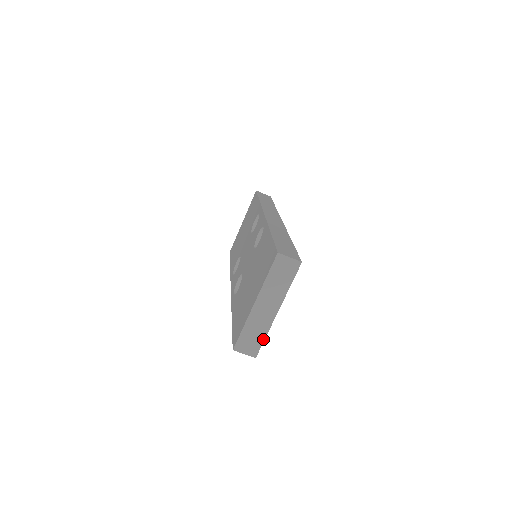
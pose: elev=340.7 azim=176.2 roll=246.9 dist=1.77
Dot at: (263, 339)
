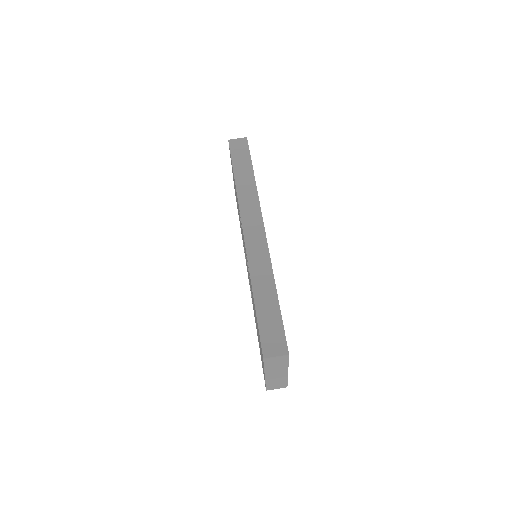
Dot at: (286, 382)
